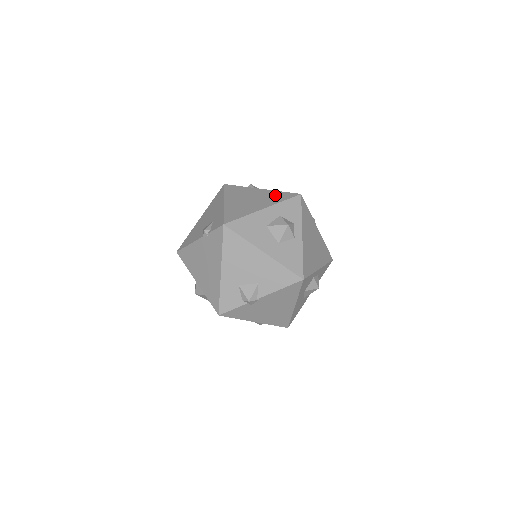
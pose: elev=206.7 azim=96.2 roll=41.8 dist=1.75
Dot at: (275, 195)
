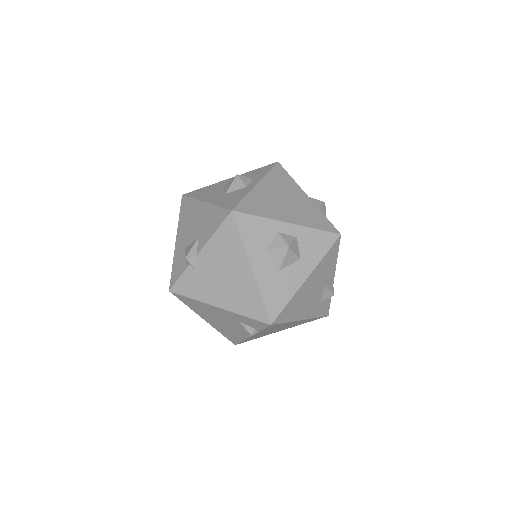
Dot at: occluded
